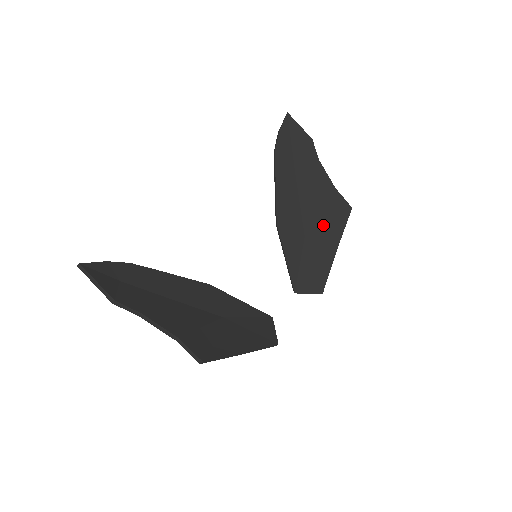
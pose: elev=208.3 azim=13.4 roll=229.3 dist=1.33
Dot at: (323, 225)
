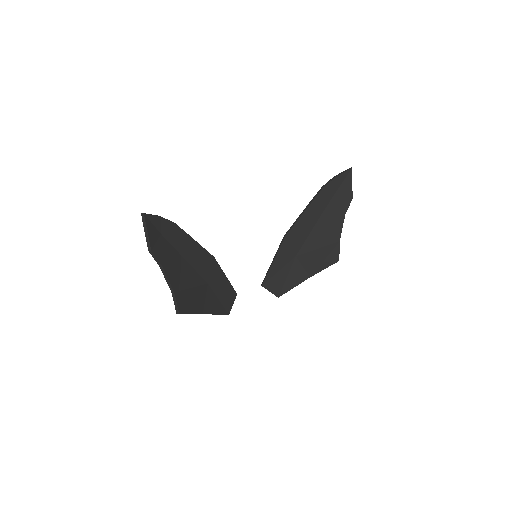
Dot at: (313, 258)
